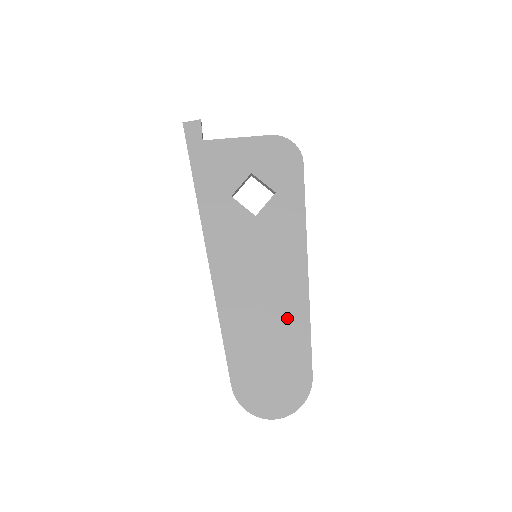
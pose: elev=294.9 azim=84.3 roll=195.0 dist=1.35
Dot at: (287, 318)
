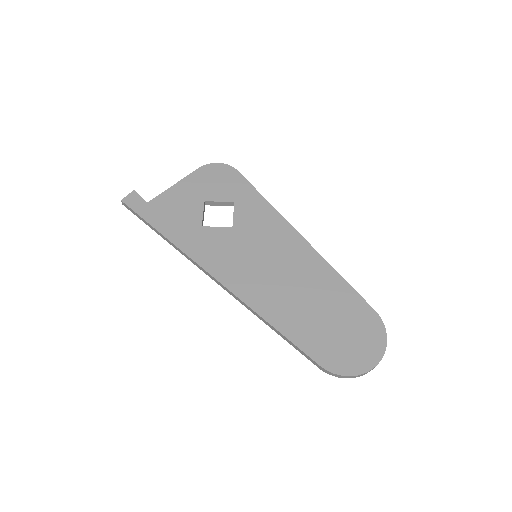
Dot at: (318, 282)
